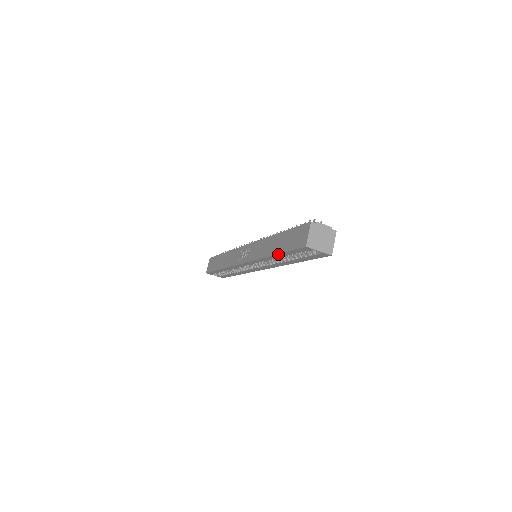
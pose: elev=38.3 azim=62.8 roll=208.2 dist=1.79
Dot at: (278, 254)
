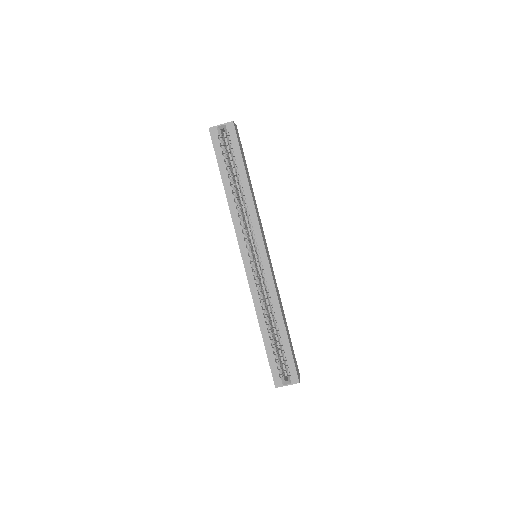
Dot at: (222, 179)
